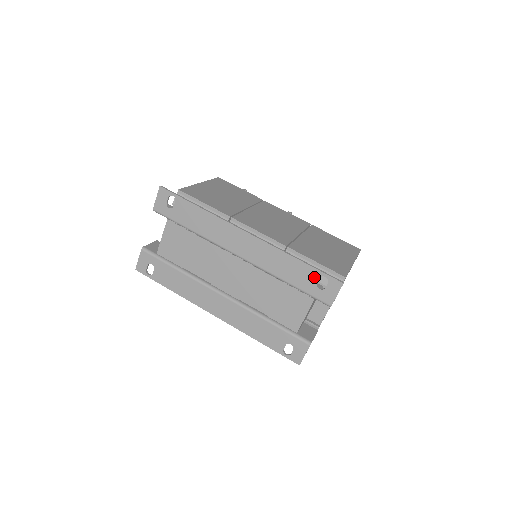
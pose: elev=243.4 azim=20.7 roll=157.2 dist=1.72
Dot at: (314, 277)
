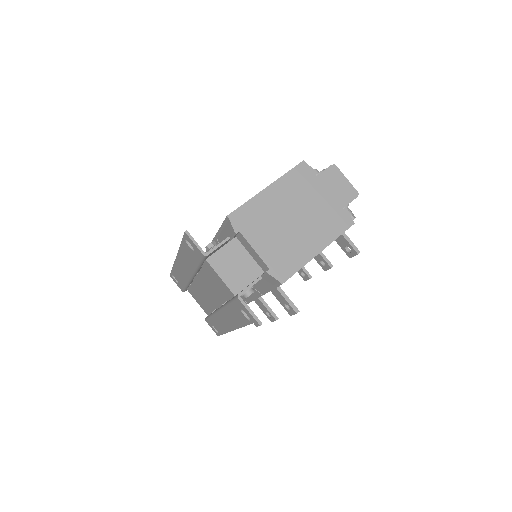
Dot at: (187, 247)
